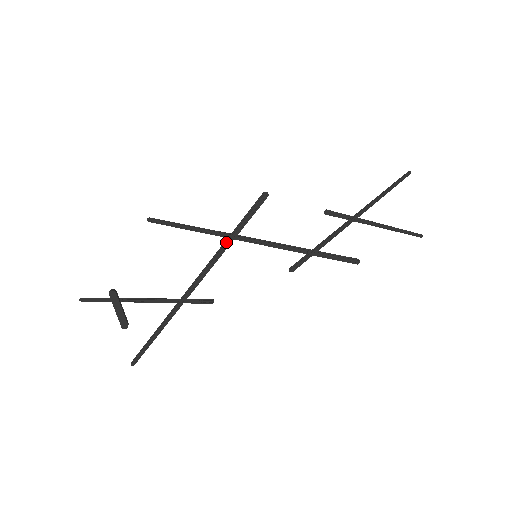
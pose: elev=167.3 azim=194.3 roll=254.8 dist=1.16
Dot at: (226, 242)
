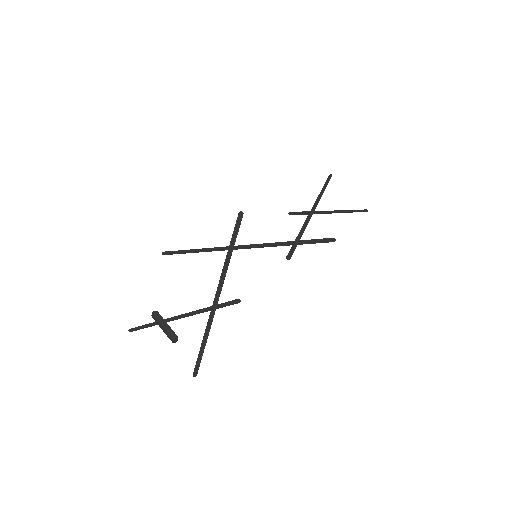
Dot at: (228, 252)
